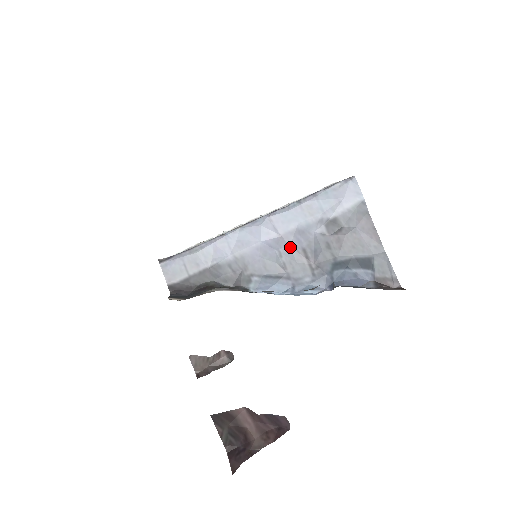
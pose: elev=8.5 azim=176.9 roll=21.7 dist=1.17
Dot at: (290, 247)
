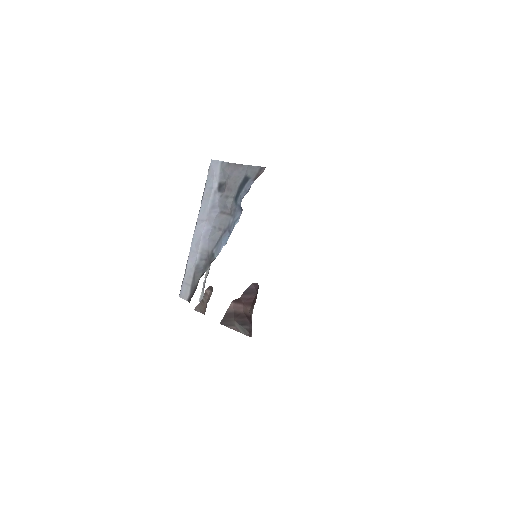
Dot at: (215, 219)
